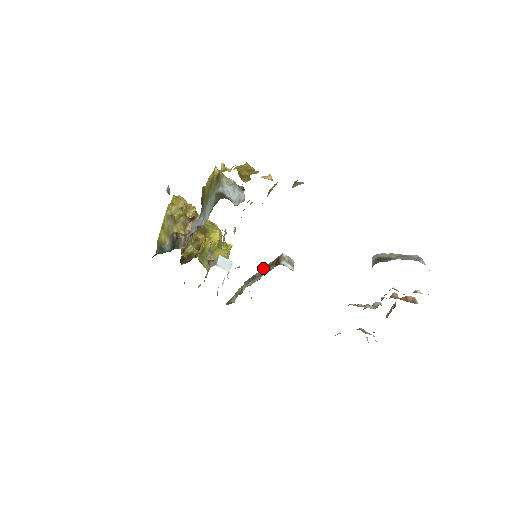
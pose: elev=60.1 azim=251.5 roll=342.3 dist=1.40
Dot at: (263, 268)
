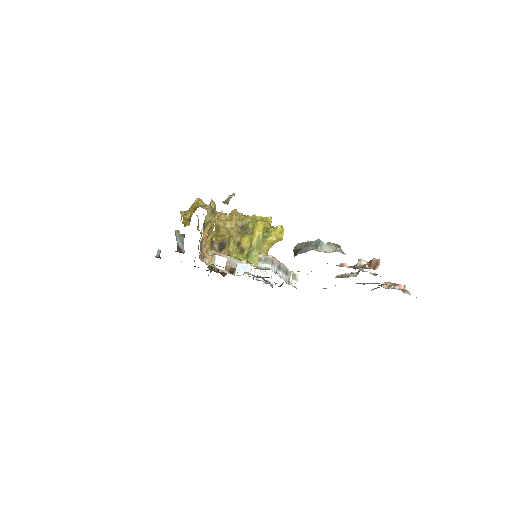
Dot at: occluded
